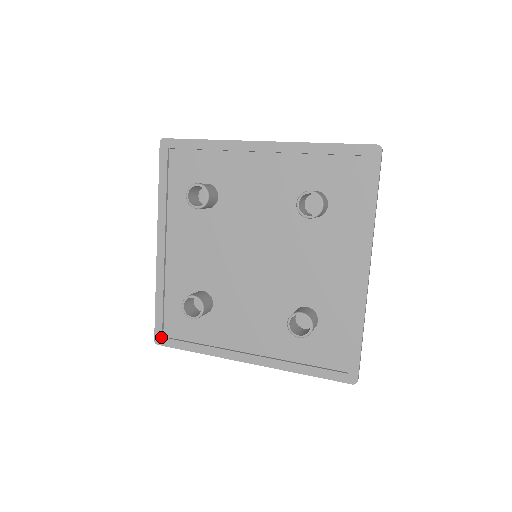
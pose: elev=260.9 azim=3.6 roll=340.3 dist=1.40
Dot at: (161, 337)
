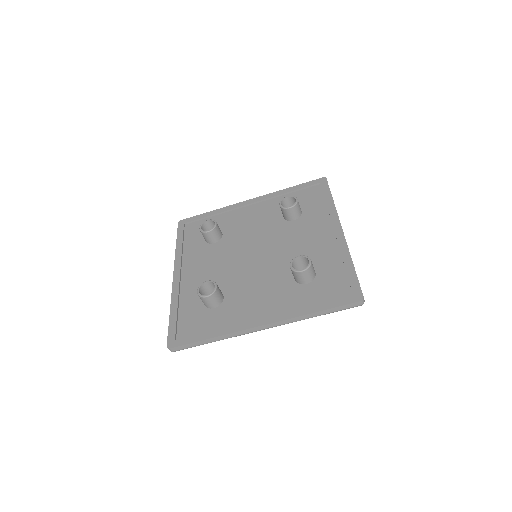
Dot at: (174, 340)
